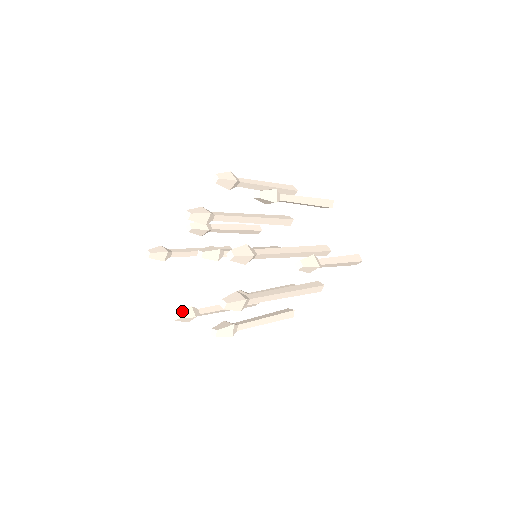
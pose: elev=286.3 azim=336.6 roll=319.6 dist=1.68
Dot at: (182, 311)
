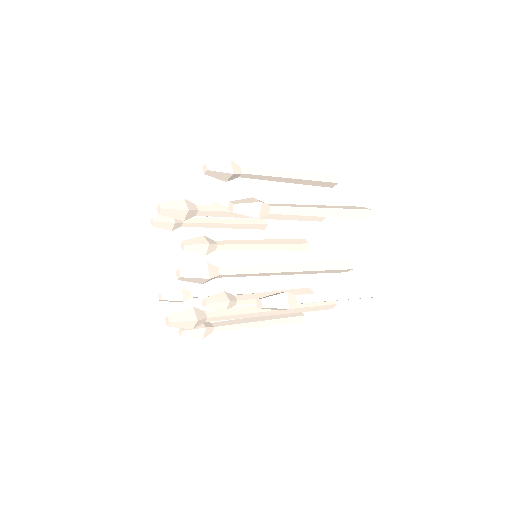
Dot at: (169, 292)
